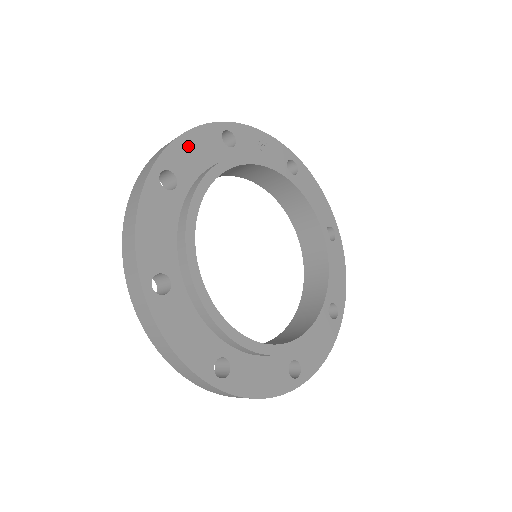
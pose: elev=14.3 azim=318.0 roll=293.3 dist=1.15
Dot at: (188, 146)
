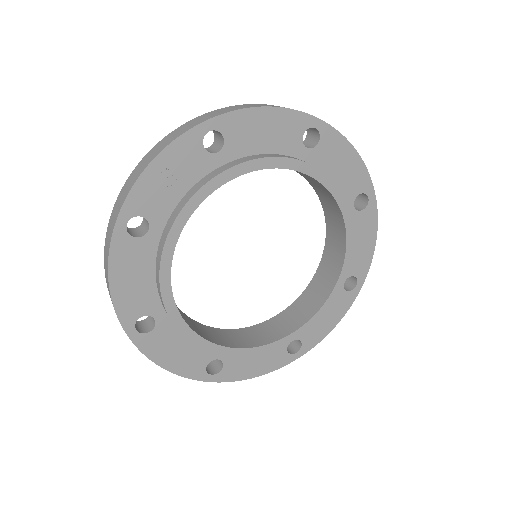
Dot at: (124, 287)
